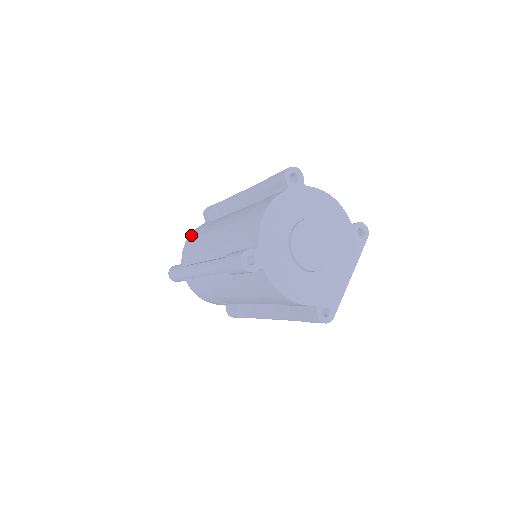
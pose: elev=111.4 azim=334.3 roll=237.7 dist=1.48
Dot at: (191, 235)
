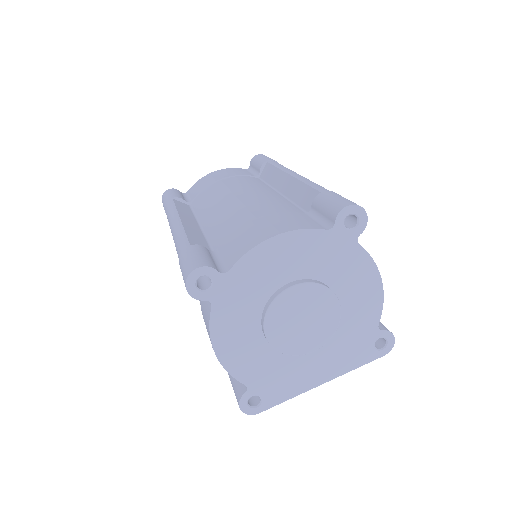
Dot at: (219, 171)
